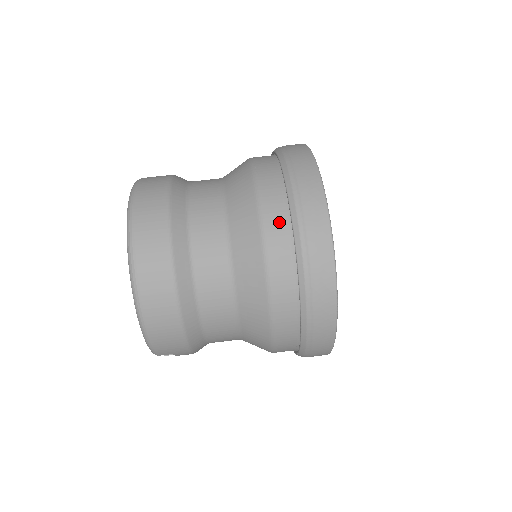
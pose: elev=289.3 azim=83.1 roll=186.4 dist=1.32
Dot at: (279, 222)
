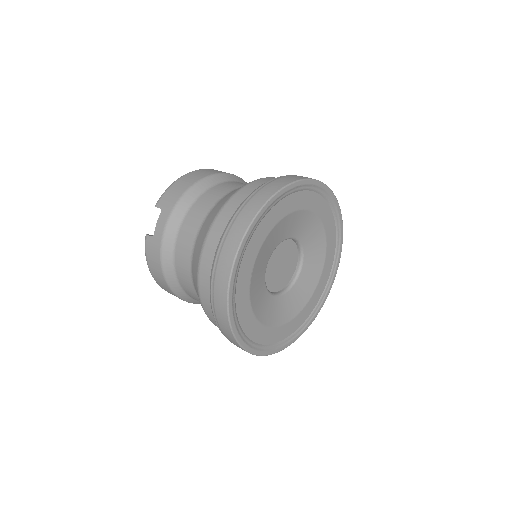
Dot at: occluded
